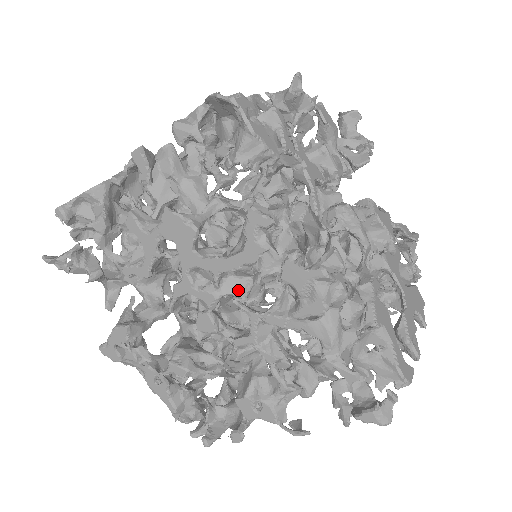
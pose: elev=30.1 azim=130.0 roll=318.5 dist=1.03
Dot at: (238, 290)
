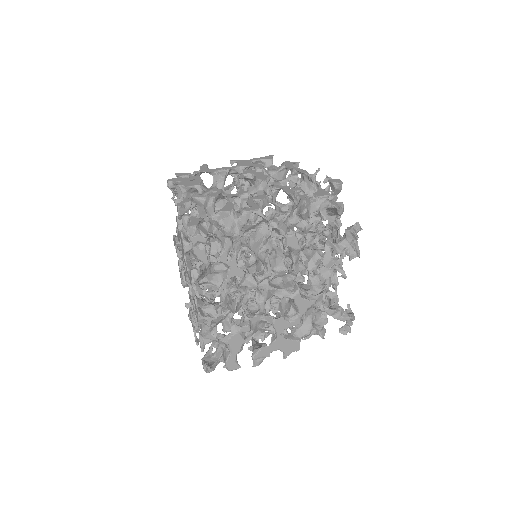
Dot at: occluded
